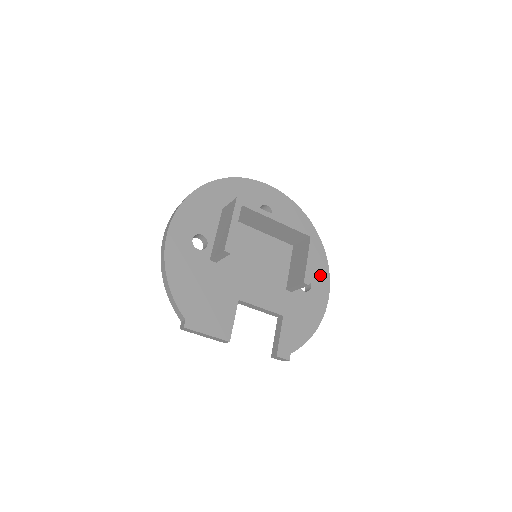
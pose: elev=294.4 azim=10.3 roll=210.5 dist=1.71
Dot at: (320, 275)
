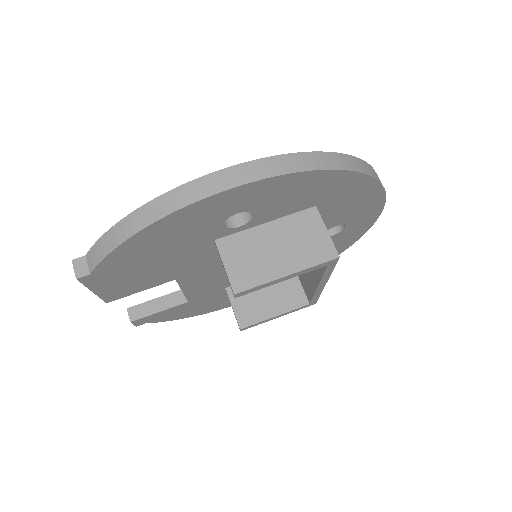
Dot at: occluded
